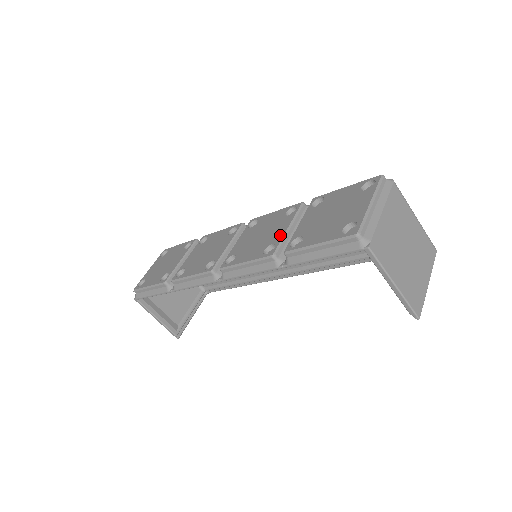
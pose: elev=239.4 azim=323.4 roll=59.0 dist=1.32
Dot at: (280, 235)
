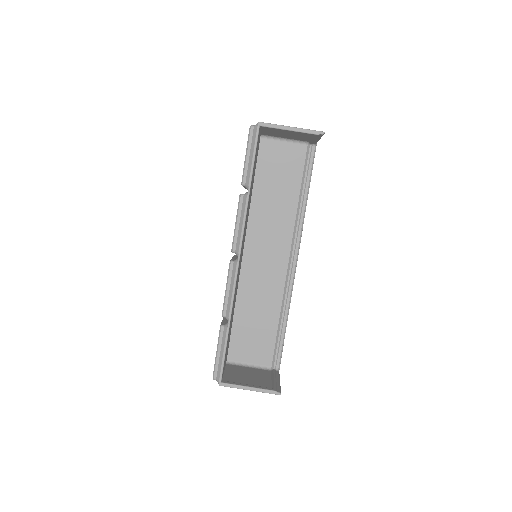
Dot at: occluded
